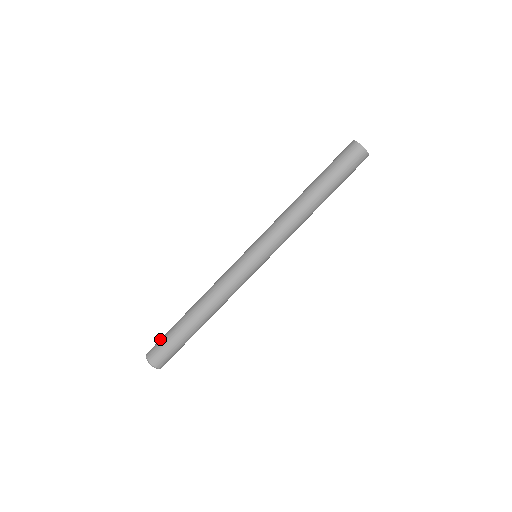
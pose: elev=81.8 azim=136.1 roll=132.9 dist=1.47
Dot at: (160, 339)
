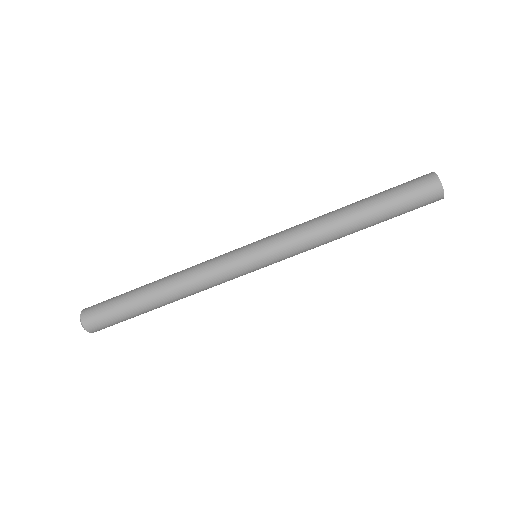
Dot at: (104, 302)
